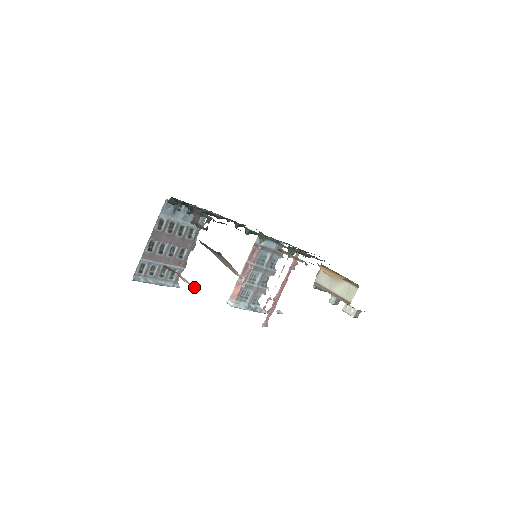
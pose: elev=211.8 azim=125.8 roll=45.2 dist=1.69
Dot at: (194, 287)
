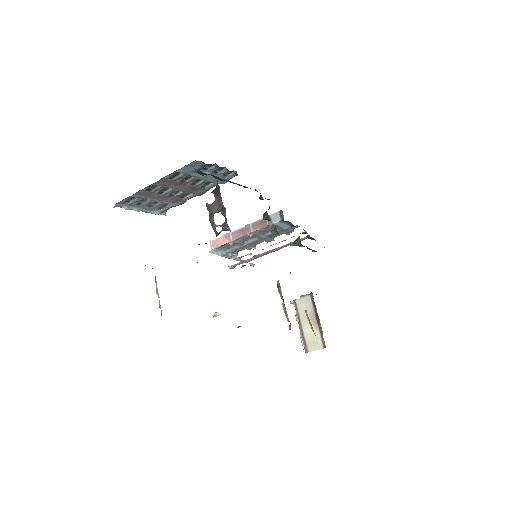
Dot at: (161, 314)
